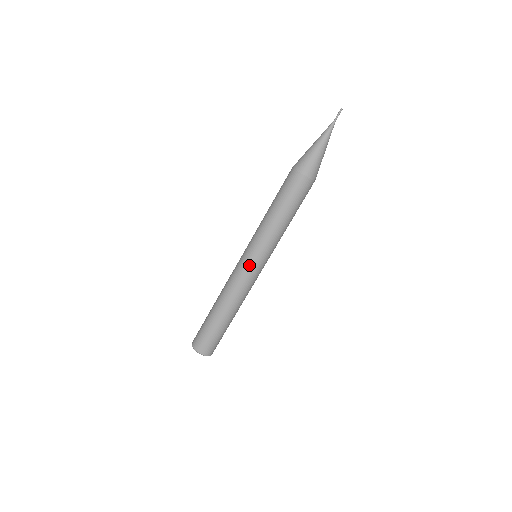
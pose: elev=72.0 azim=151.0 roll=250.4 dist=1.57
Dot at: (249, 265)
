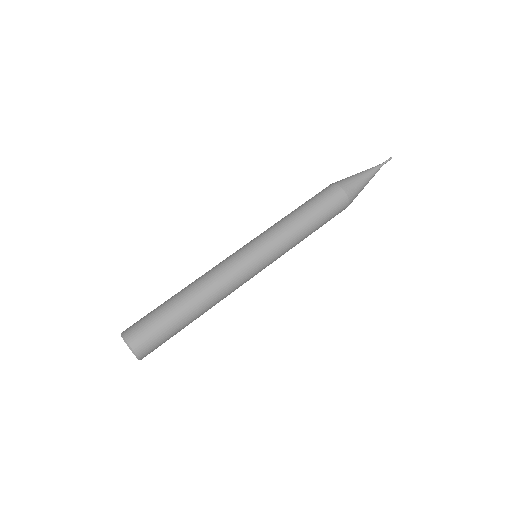
Dot at: (248, 254)
